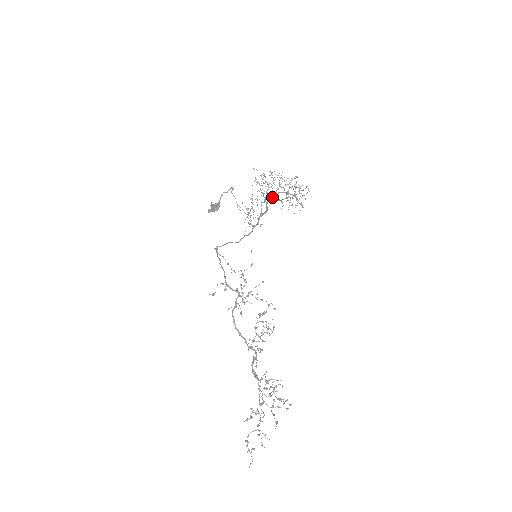
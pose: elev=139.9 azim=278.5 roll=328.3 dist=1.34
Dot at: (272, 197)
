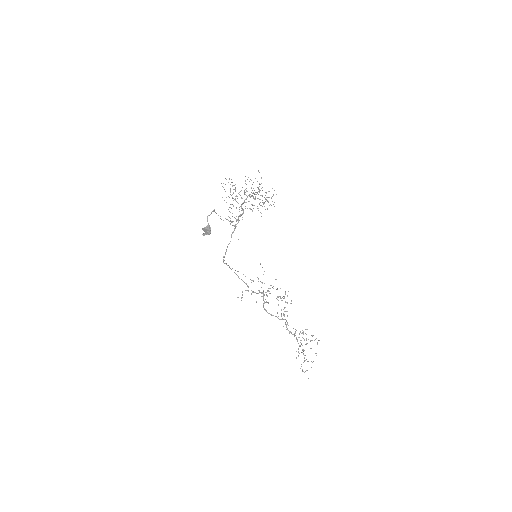
Dot at: occluded
